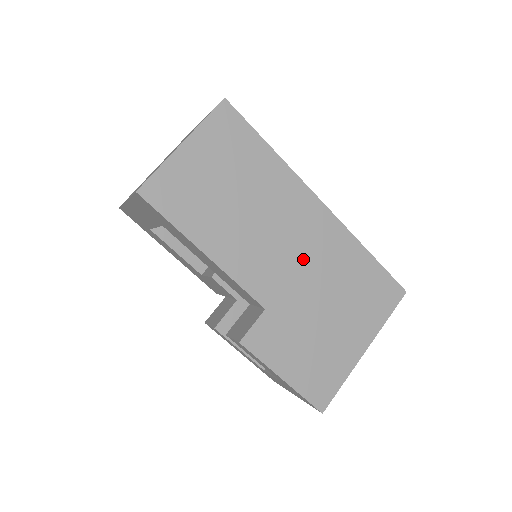
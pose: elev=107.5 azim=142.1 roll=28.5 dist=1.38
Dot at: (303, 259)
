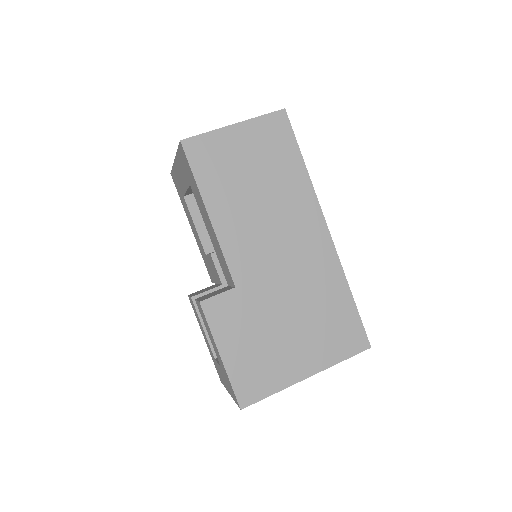
Dot at: (289, 265)
